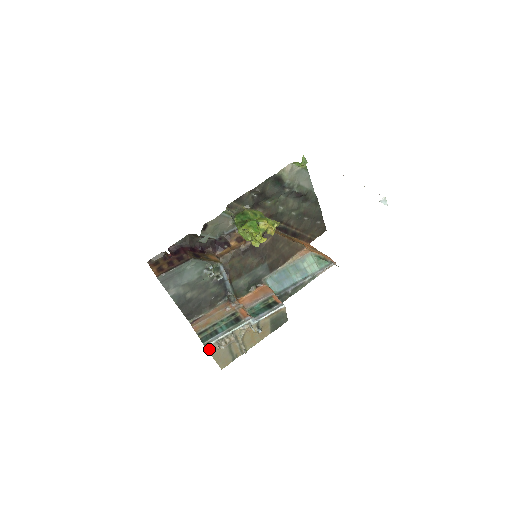
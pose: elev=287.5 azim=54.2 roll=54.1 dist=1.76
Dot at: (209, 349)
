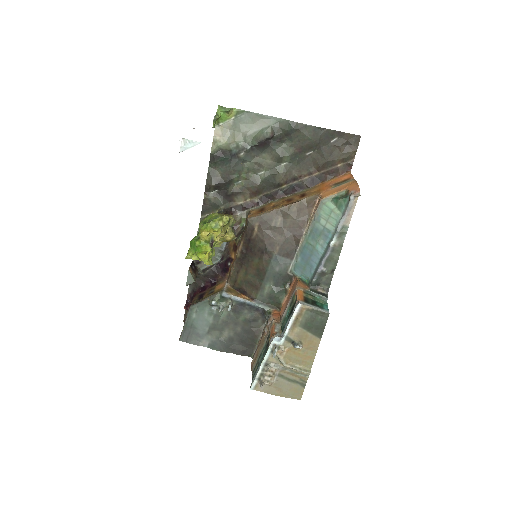
Dot at: (260, 389)
